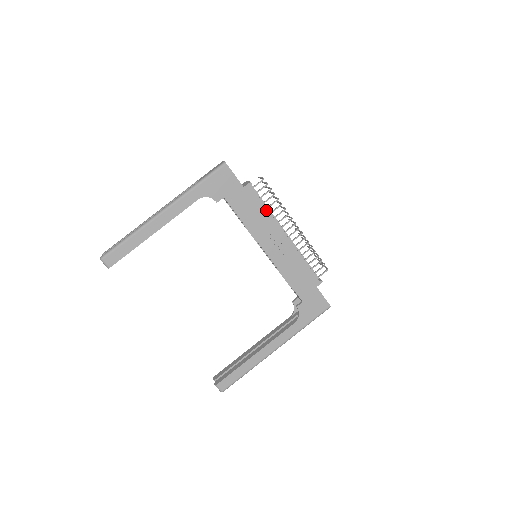
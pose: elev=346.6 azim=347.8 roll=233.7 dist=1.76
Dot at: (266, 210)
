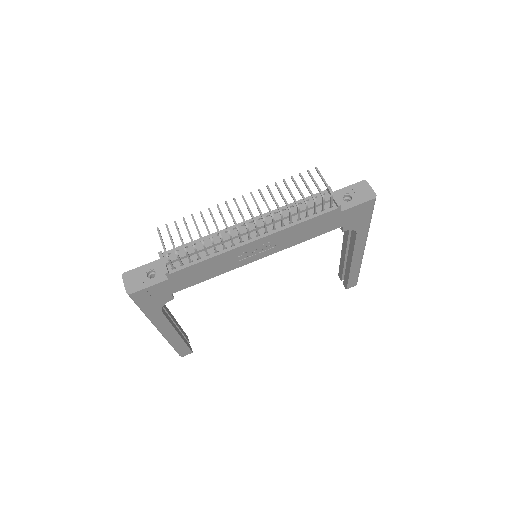
Dot at: (210, 259)
